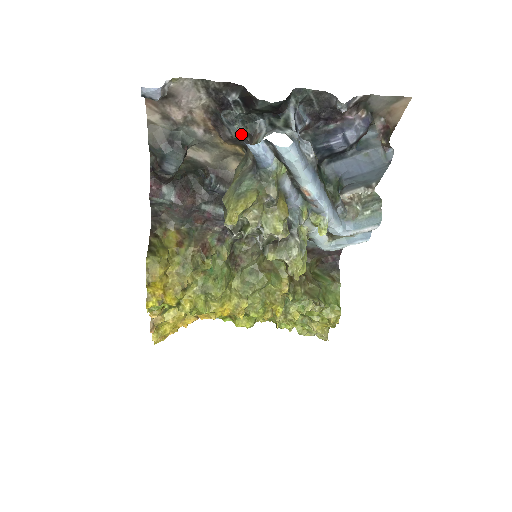
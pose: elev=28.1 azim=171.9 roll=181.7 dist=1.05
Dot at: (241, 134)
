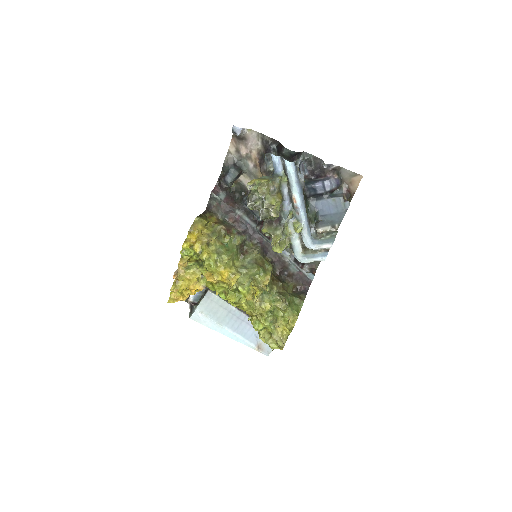
Dot at: (271, 168)
